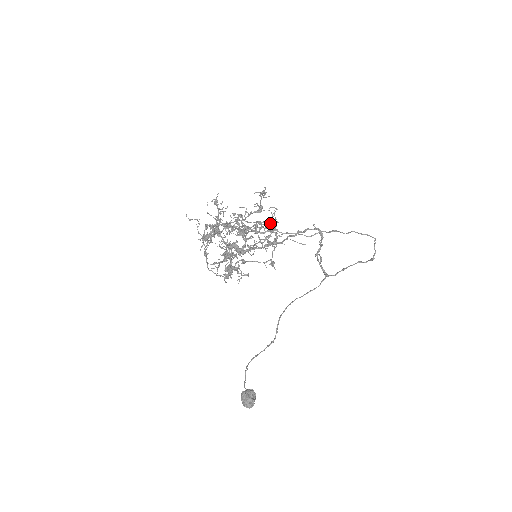
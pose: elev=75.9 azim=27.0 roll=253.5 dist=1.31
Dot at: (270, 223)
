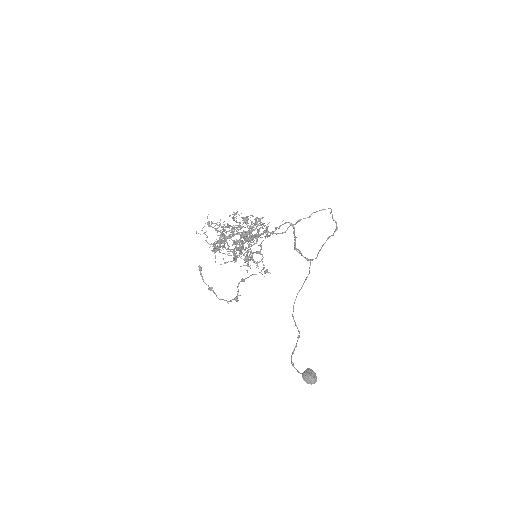
Dot at: occluded
